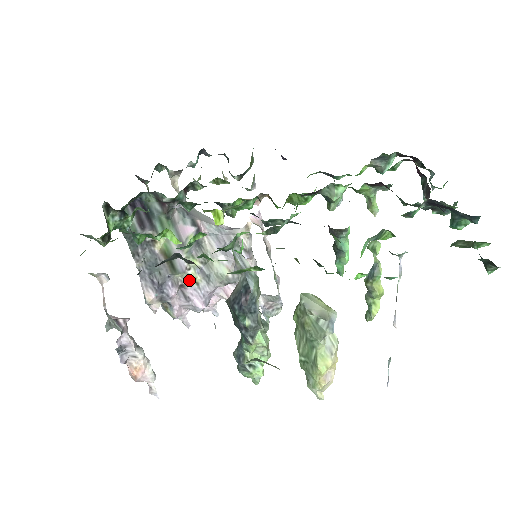
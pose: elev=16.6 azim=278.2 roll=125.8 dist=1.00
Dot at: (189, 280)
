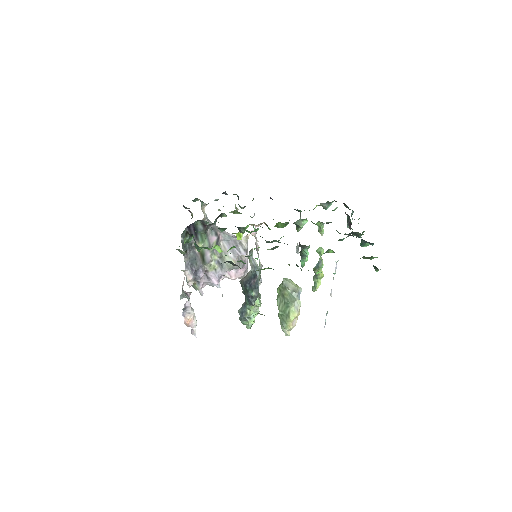
Dot at: (211, 268)
